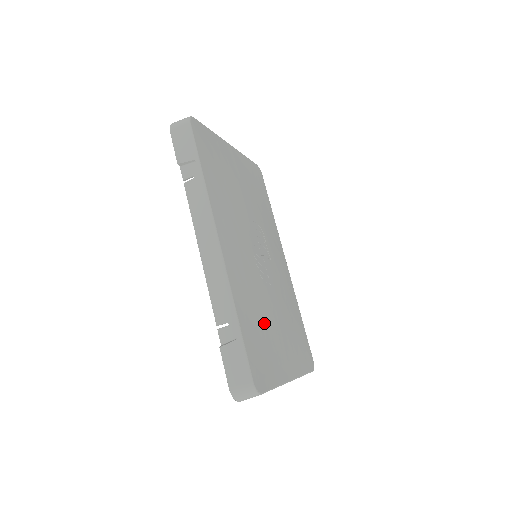
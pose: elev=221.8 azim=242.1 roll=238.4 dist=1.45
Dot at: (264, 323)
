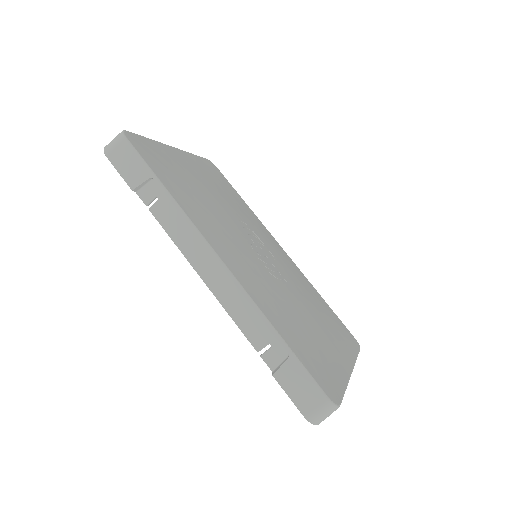
Dot at: (302, 325)
